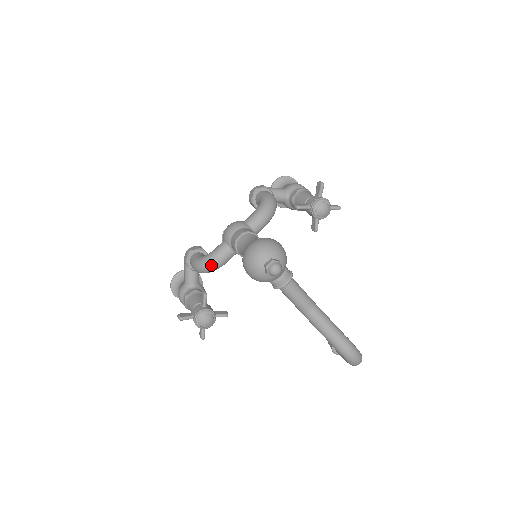
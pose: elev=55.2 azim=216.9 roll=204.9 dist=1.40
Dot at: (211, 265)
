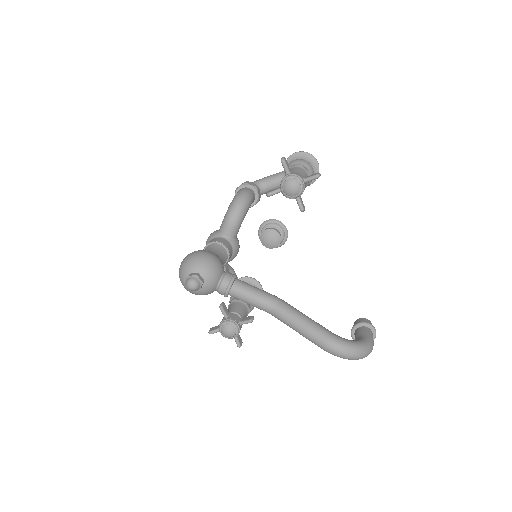
Dot at: occluded
